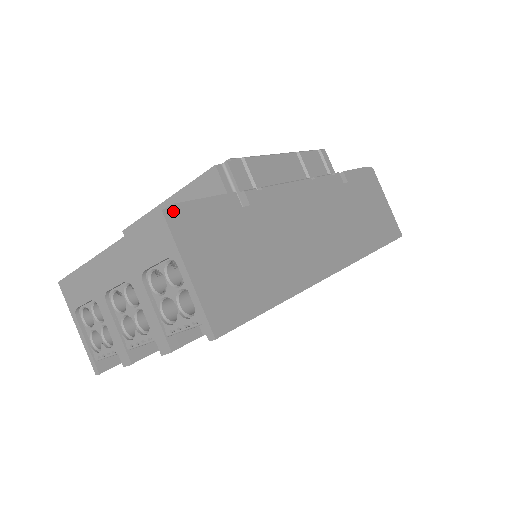
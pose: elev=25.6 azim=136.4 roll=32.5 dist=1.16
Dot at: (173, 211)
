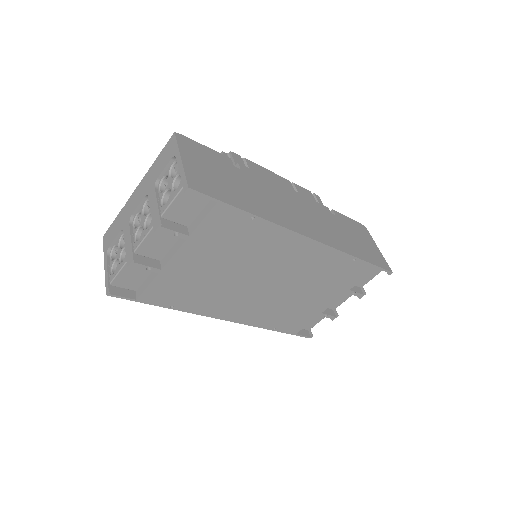
Dot at: (182, 137)
